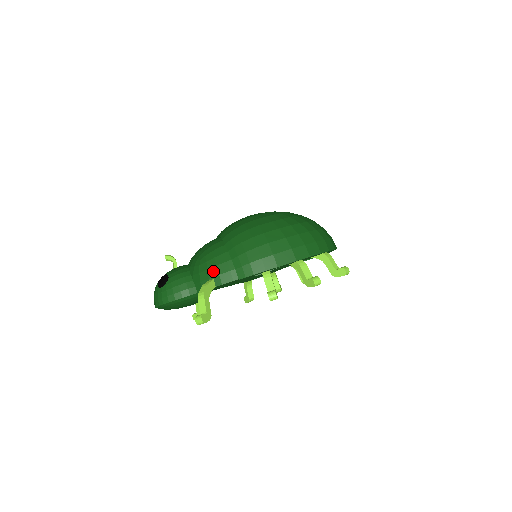
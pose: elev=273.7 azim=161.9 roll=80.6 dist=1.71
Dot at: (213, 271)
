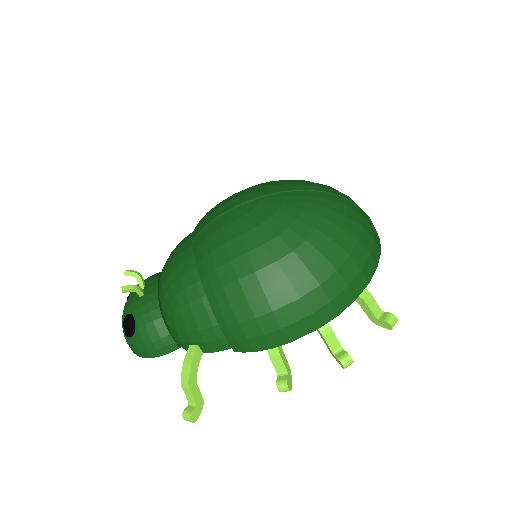
Dot at: (195, 336)
